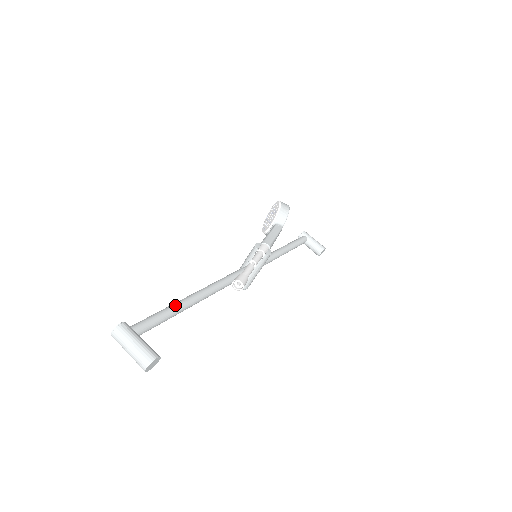
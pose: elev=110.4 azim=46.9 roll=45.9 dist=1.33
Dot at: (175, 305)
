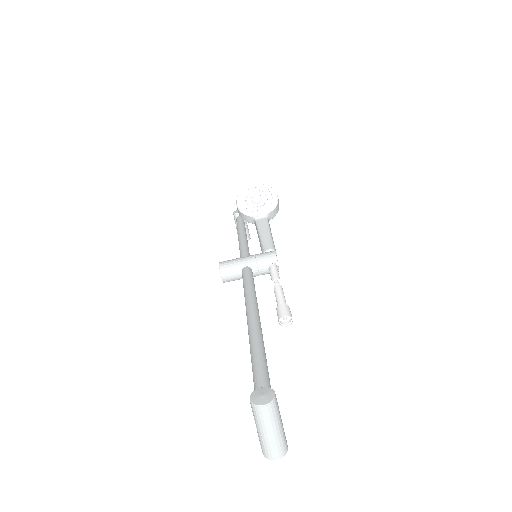
Dot at: occluded
